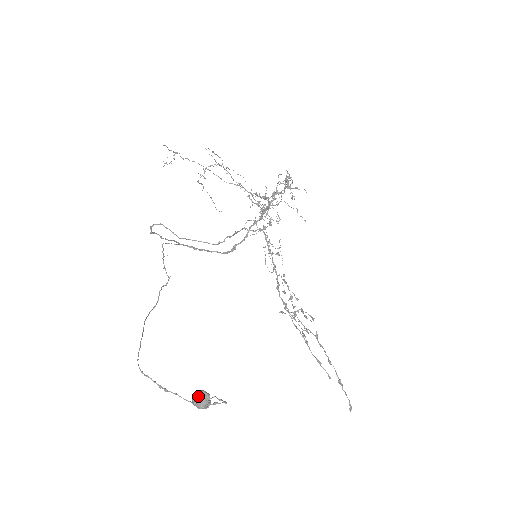
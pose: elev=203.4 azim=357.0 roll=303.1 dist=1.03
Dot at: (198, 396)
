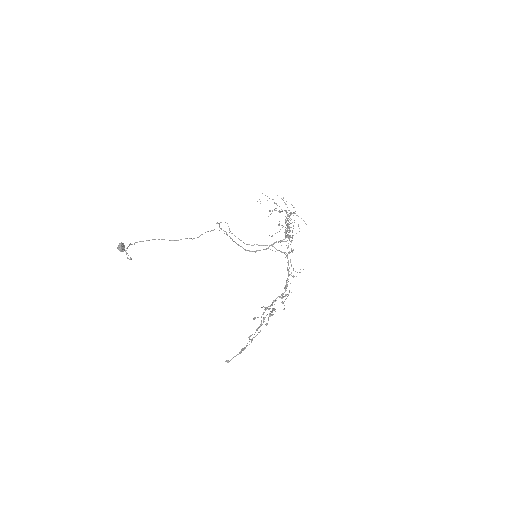
Dot at: (119, 243)
